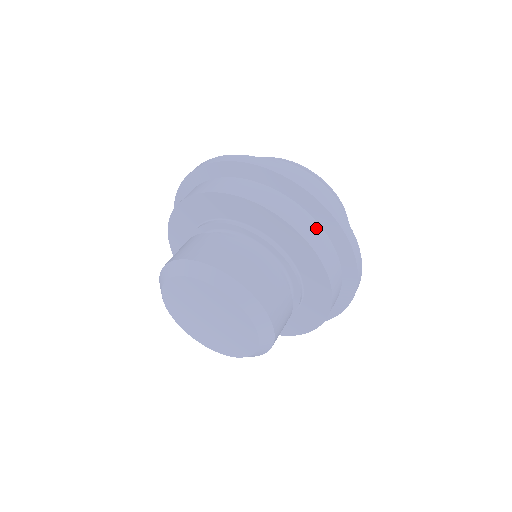
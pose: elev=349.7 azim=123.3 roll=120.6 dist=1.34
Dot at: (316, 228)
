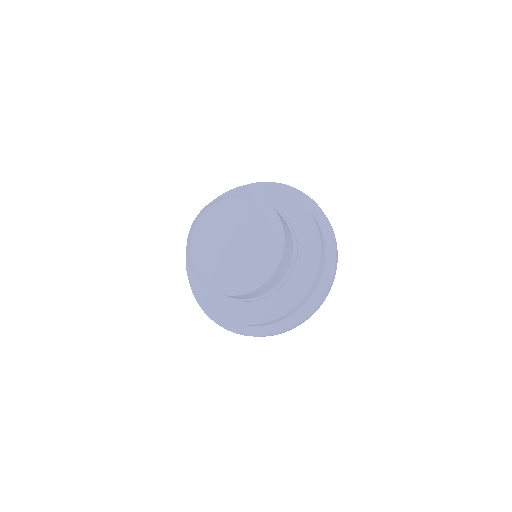
Dot at: (318, 224)
